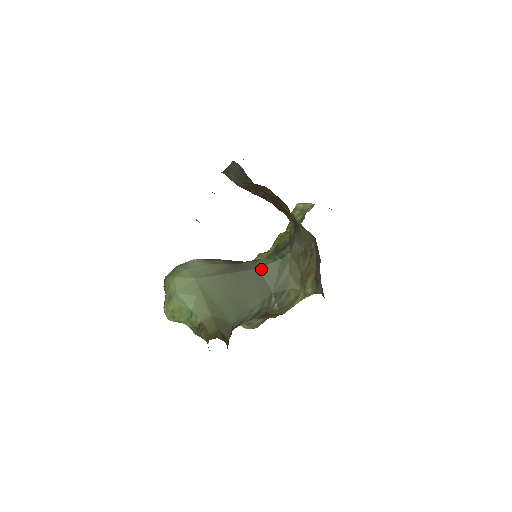
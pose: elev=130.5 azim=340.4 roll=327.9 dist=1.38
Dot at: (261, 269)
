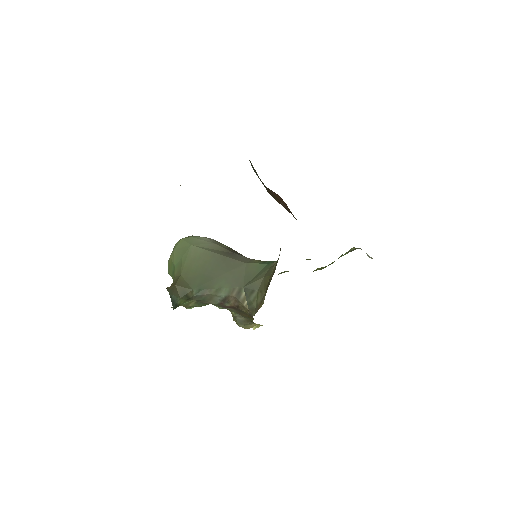
Dot at: (247, 264)
